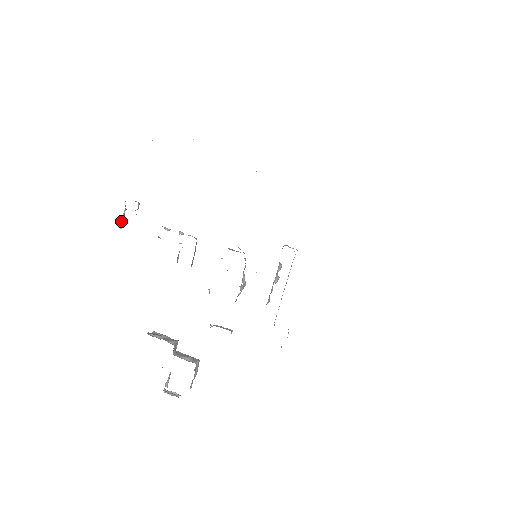
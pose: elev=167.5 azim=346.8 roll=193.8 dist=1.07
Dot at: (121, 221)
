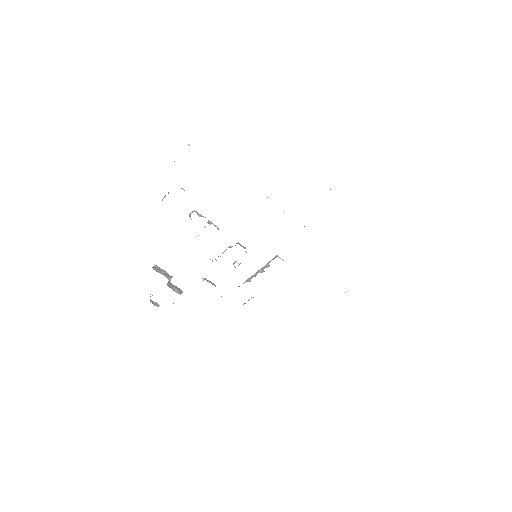
Dot at: (164, 196)
